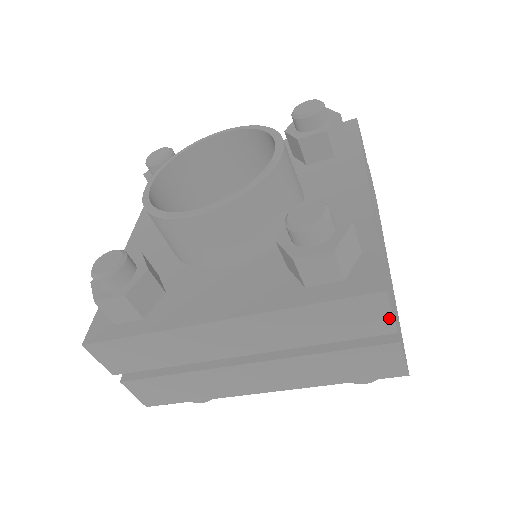
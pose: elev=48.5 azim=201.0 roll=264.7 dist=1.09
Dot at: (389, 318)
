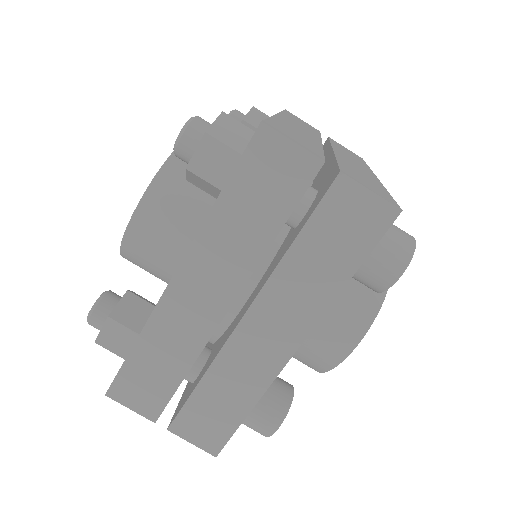
Dot at: (298, 151)
